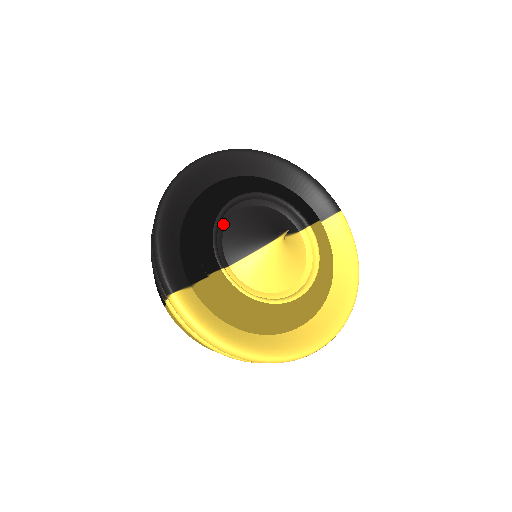
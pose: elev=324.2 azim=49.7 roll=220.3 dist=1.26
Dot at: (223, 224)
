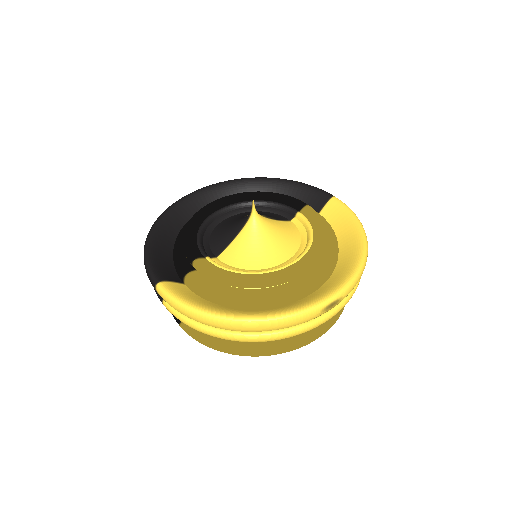
Dot at: (209, 230)
